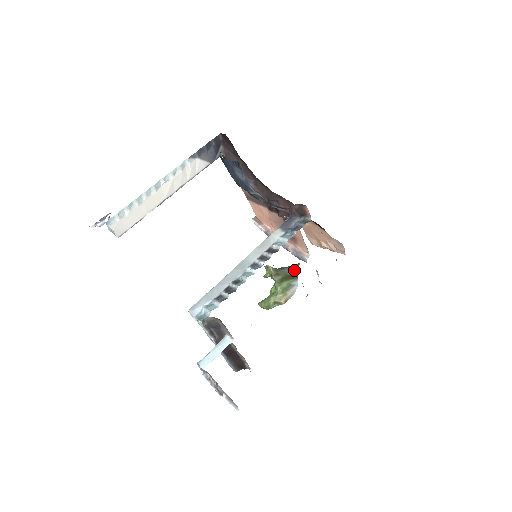
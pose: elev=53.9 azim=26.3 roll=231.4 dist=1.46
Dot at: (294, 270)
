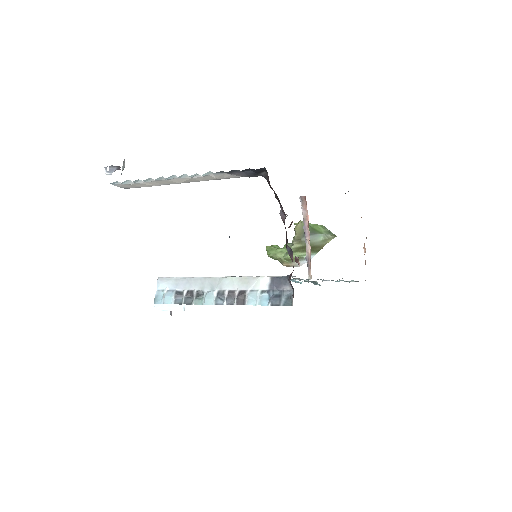
Dot at: (323, 241)
